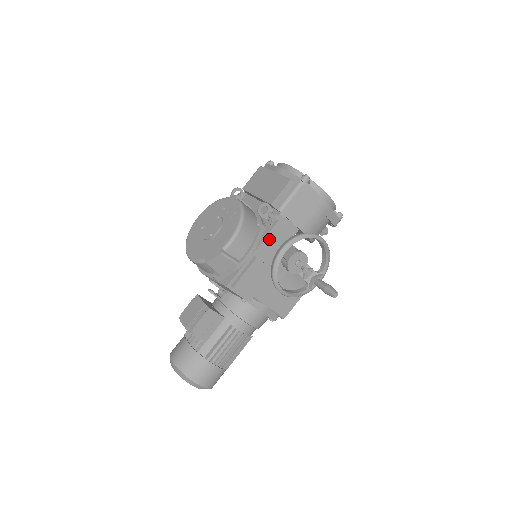
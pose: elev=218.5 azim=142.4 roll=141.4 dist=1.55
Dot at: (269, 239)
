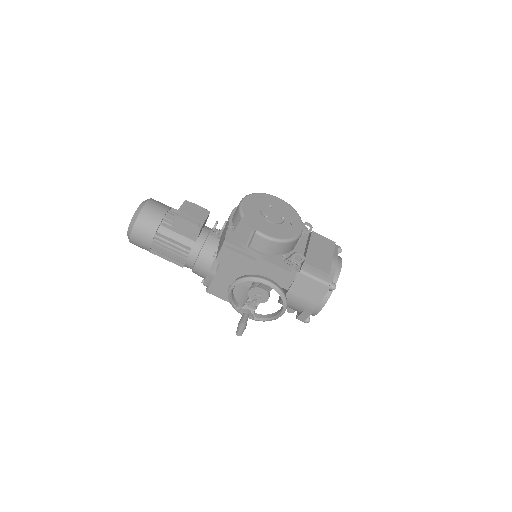
Dot at: (274, 268)
